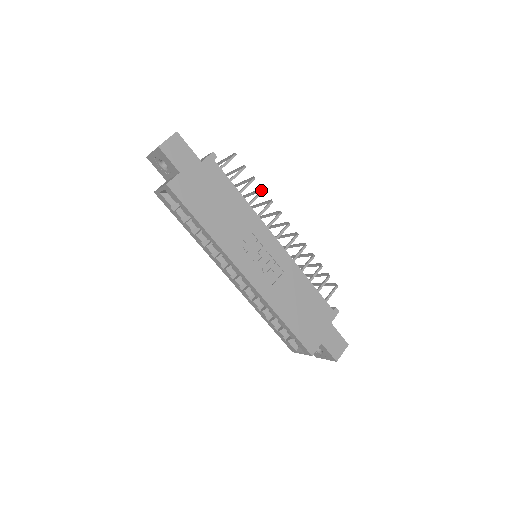
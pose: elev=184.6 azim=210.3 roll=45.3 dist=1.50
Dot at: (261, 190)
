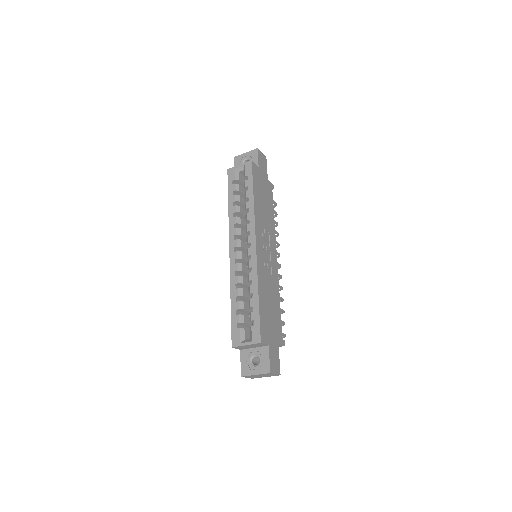
Dot at: (278, 233)
